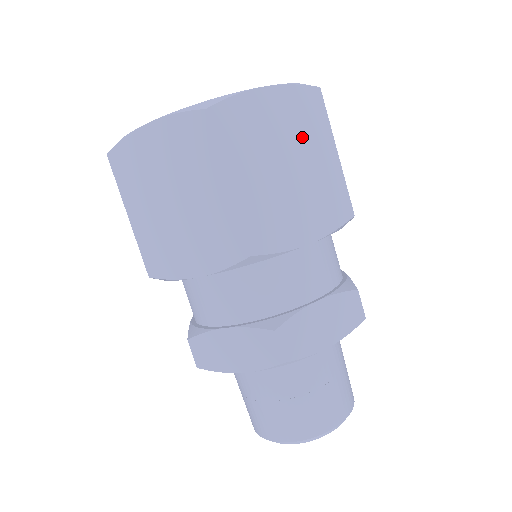
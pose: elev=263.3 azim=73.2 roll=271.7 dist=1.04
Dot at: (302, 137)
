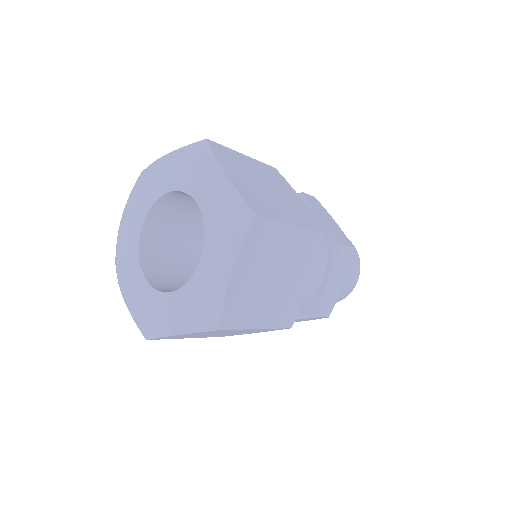
Dot at: (270, 254)
